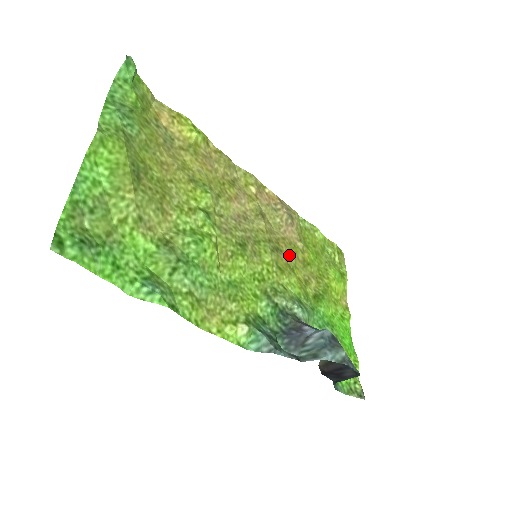
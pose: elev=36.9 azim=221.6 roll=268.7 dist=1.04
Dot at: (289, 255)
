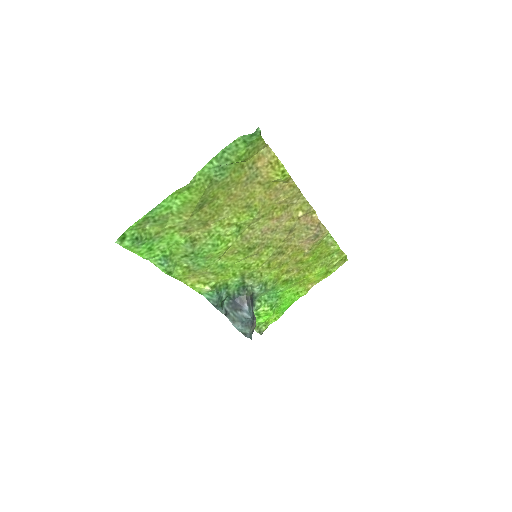
Dot at: (288, 257)
